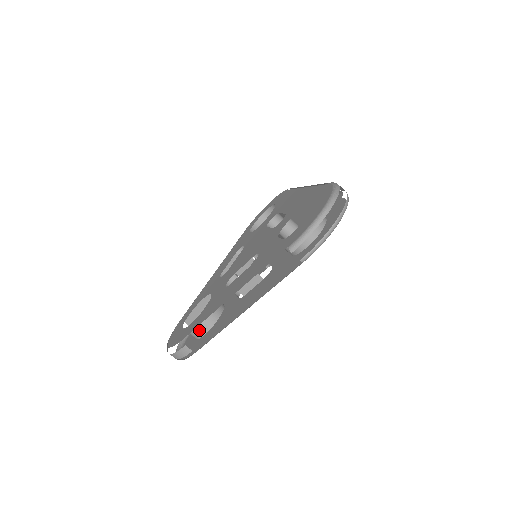
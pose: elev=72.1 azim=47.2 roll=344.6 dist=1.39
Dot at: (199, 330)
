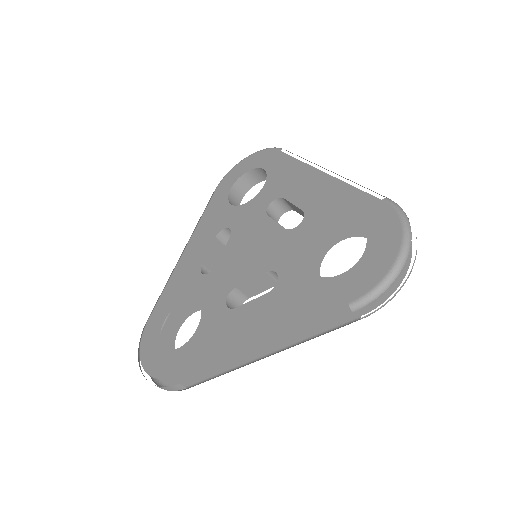
Dot at: occluded
